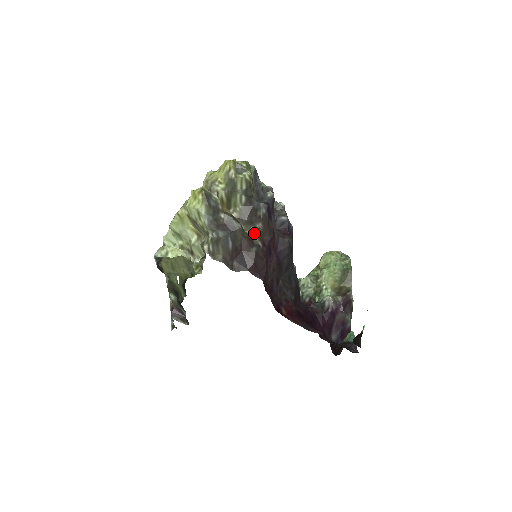
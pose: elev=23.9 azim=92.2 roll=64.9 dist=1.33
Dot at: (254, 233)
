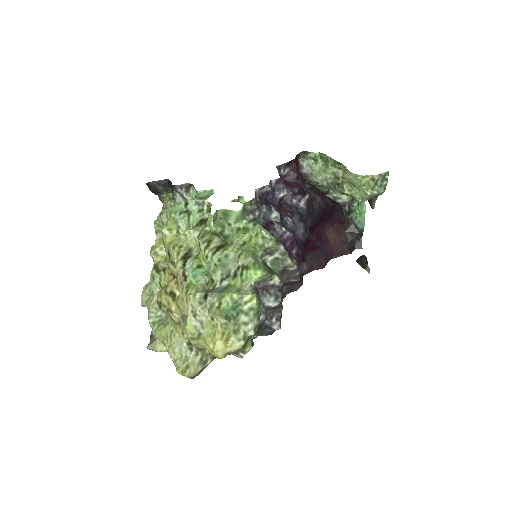
Dot at: (256, 335)
